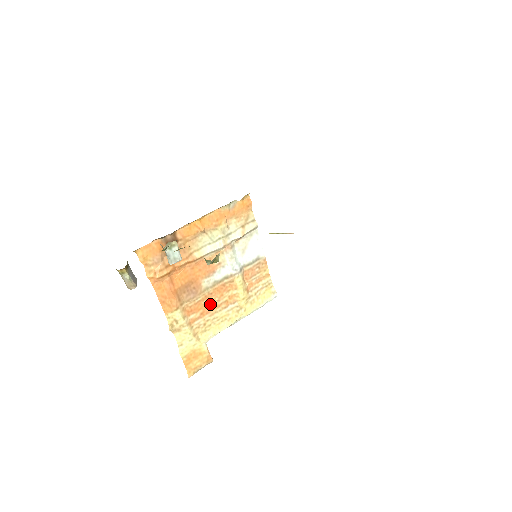
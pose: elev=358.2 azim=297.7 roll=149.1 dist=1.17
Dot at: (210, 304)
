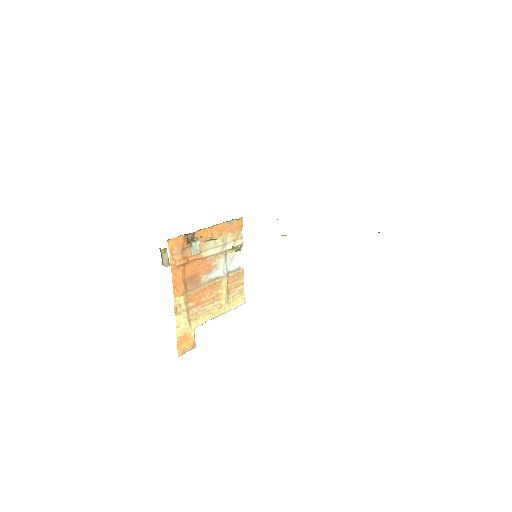
Dot at: (203, 297)
